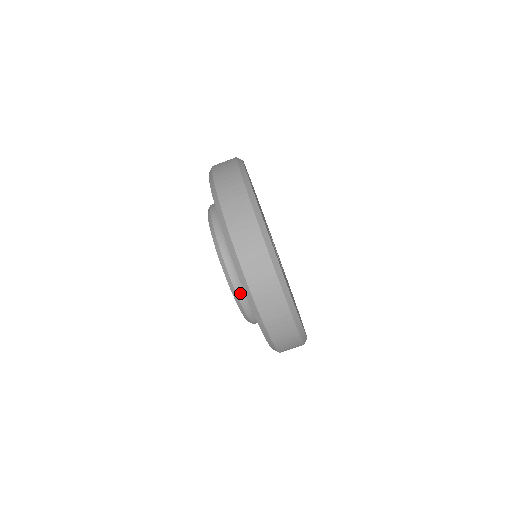
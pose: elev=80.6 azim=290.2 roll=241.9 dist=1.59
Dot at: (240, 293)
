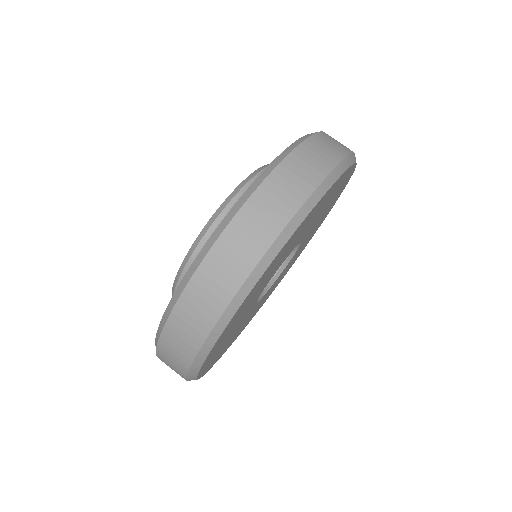
Dot at: occluded
